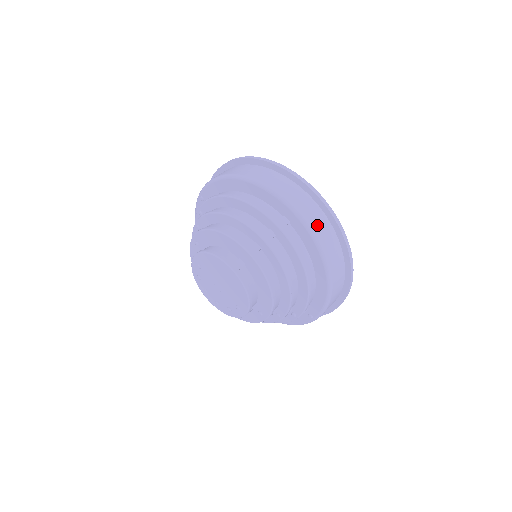
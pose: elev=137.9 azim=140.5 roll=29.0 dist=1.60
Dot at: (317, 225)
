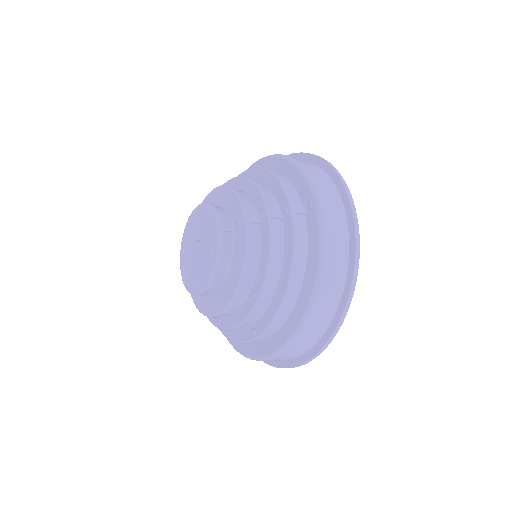
Dot at: occluded
